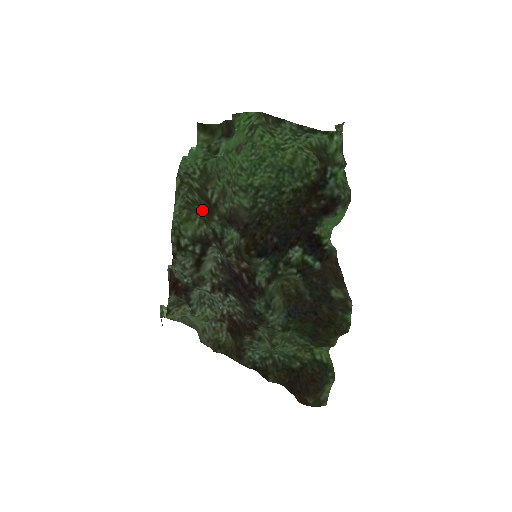
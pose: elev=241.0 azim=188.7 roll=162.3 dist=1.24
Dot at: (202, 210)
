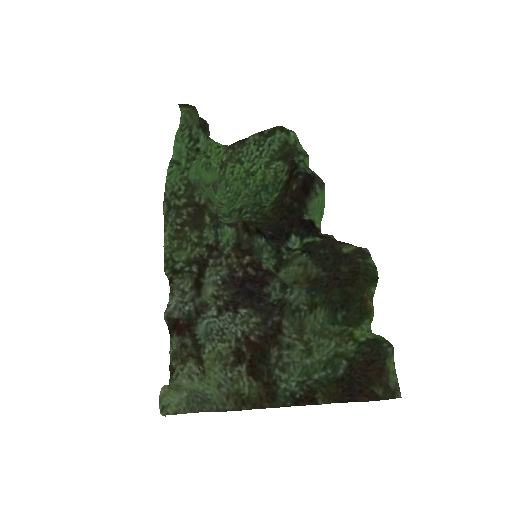
Dot at: (192, 219)
